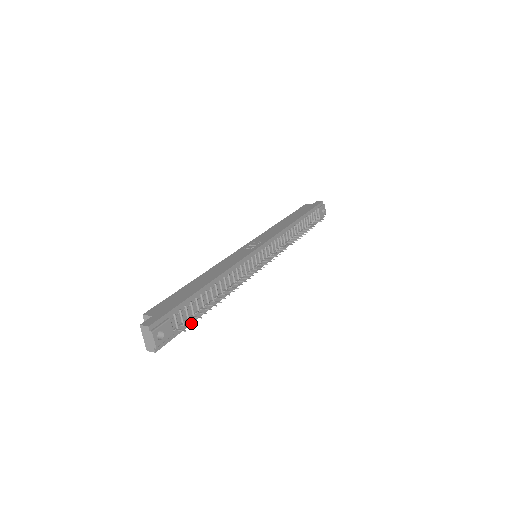
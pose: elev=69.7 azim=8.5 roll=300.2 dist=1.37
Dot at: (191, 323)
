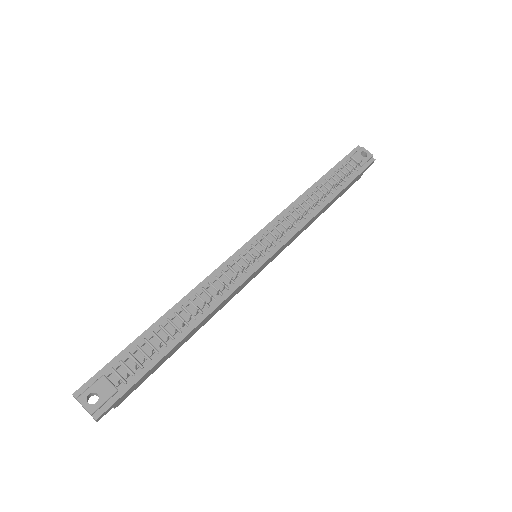
Dot at: (149, 369)
